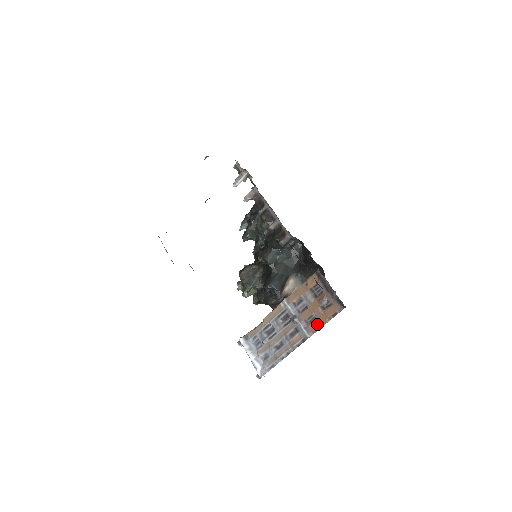
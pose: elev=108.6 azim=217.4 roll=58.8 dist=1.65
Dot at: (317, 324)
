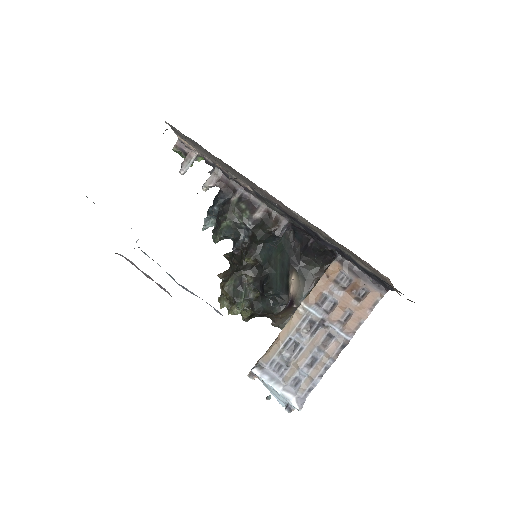
Dot at: (356, 321)
